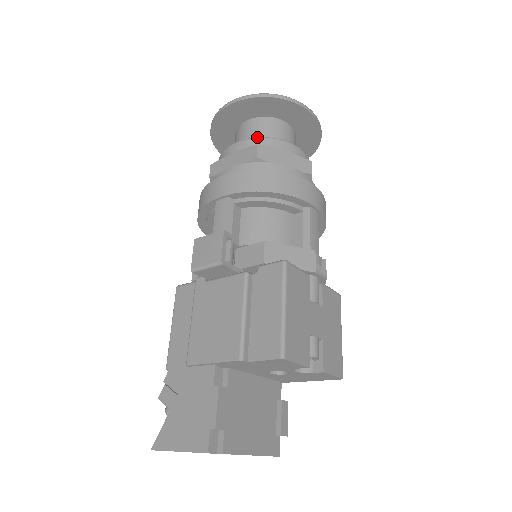
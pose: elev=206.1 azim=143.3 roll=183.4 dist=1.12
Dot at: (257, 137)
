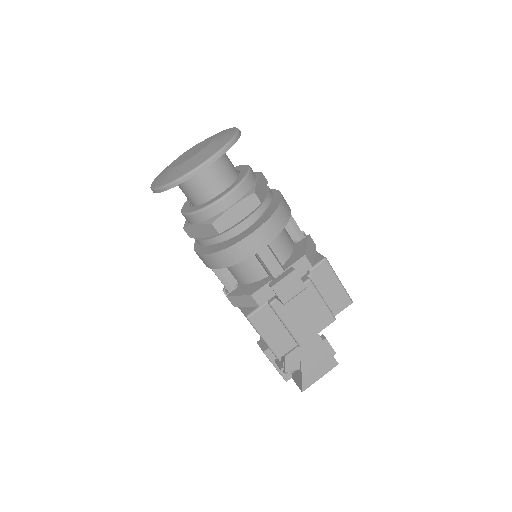
Dot at: (240, 183)
